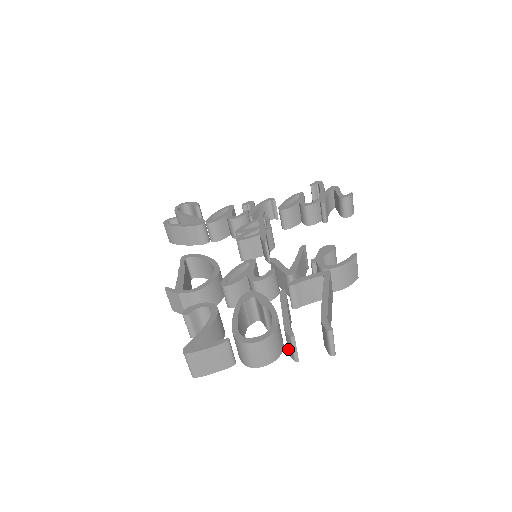
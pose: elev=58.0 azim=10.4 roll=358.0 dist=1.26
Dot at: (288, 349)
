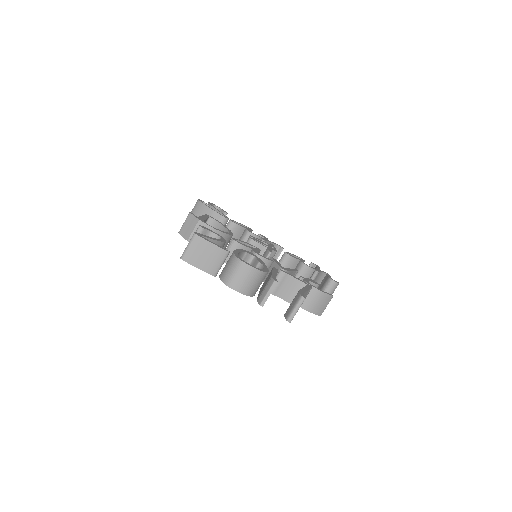
Dot at: (260, 295)
